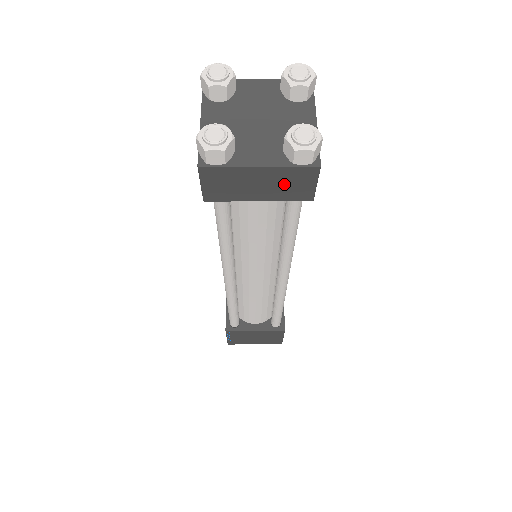
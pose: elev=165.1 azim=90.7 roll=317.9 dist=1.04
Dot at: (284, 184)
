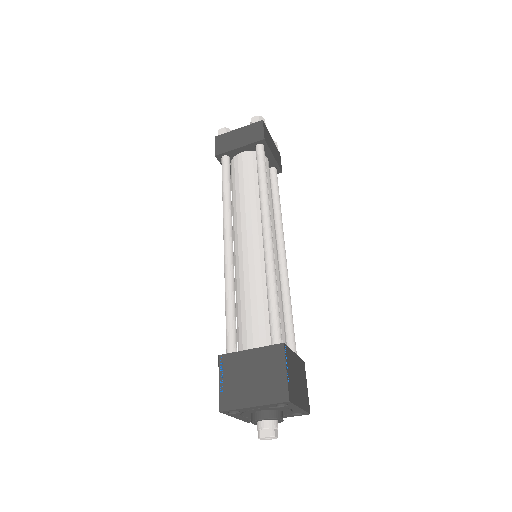
Dot at: (249, 134)
